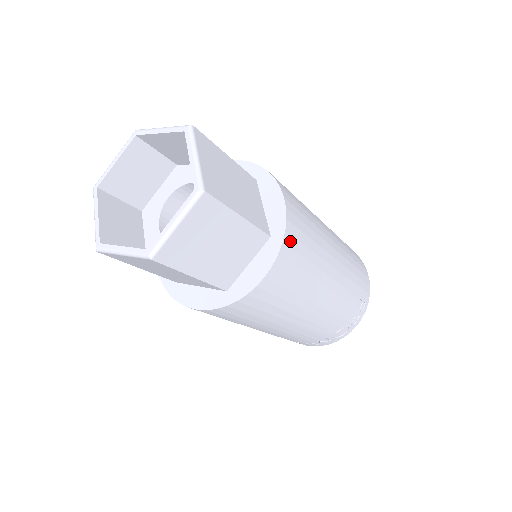
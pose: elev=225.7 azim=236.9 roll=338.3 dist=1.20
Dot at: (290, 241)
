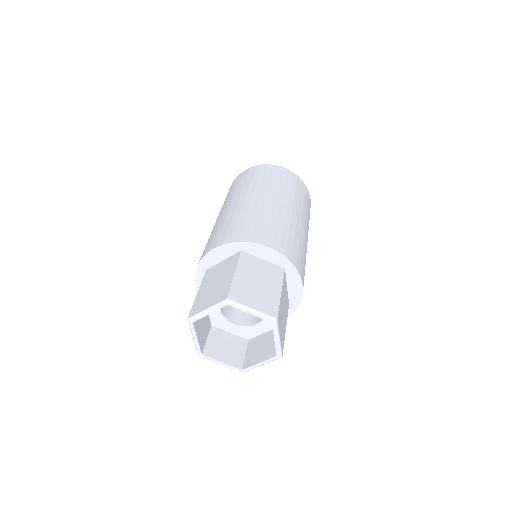
Dot at: occluded
